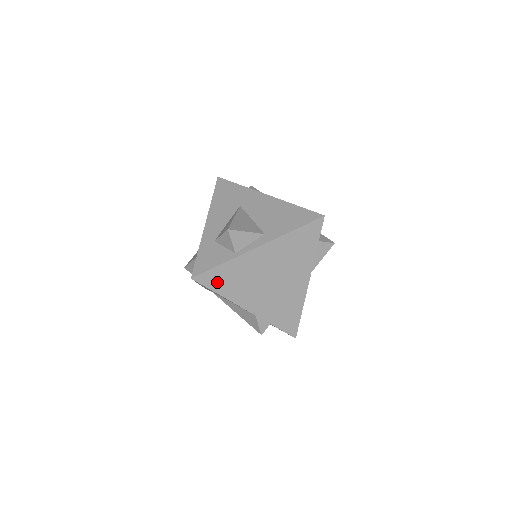
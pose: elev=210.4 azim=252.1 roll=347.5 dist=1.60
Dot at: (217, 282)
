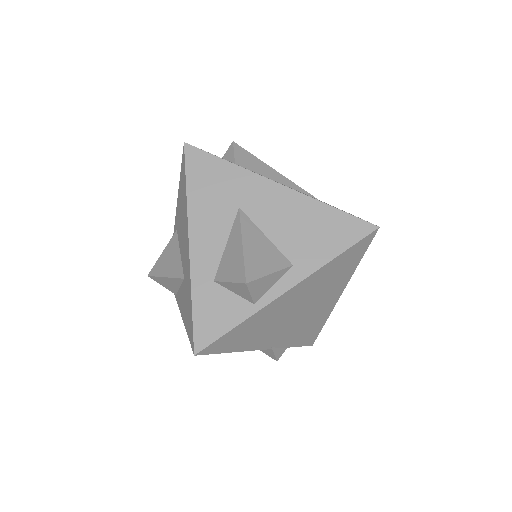
Dot at: (229, 343)
